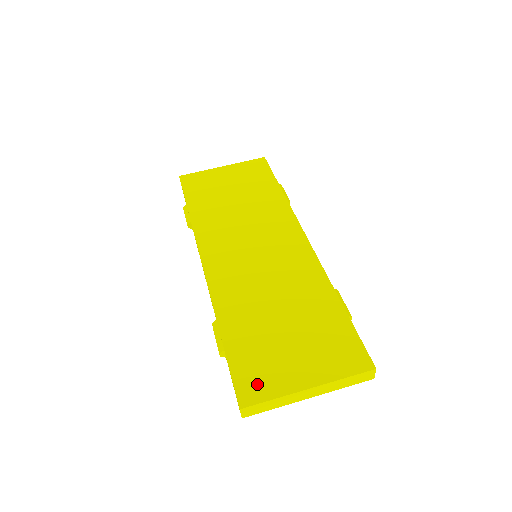
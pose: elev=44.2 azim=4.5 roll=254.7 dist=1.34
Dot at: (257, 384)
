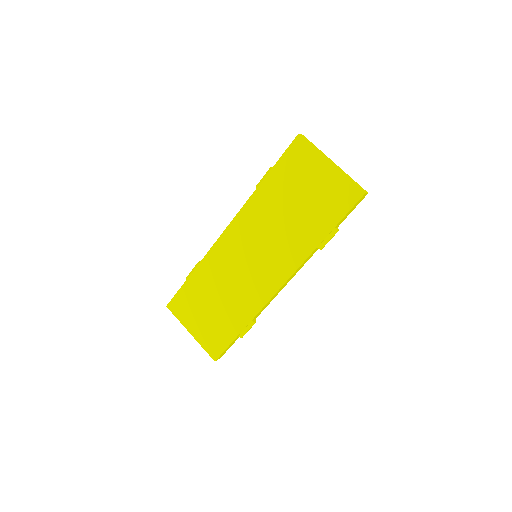
Dot at: (179, 308)
